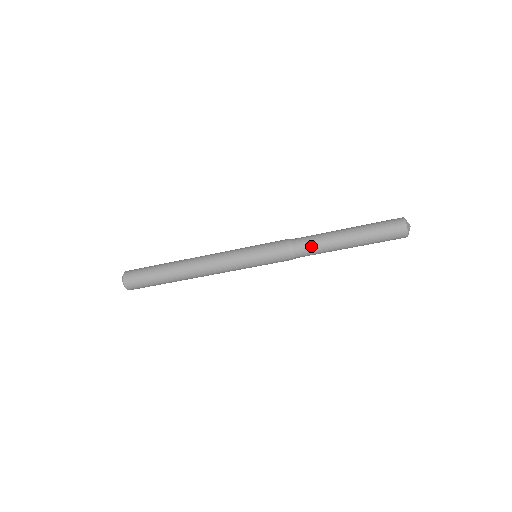
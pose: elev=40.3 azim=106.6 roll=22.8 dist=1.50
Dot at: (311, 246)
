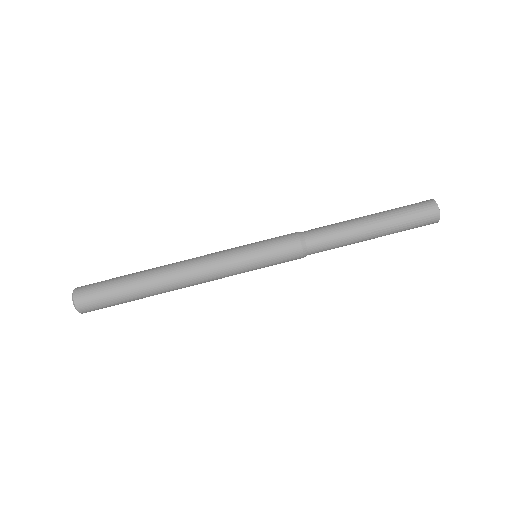
Dot at: (325, 231)
